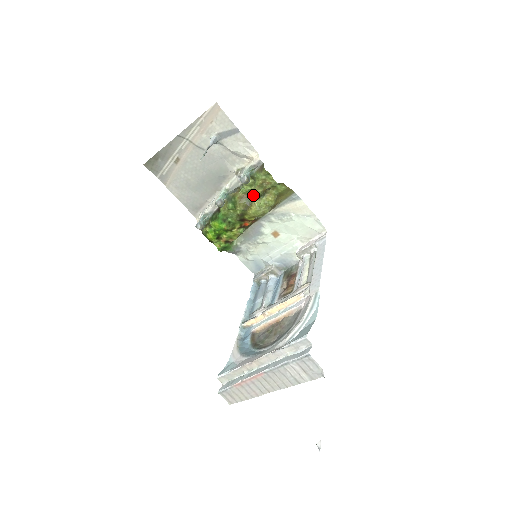
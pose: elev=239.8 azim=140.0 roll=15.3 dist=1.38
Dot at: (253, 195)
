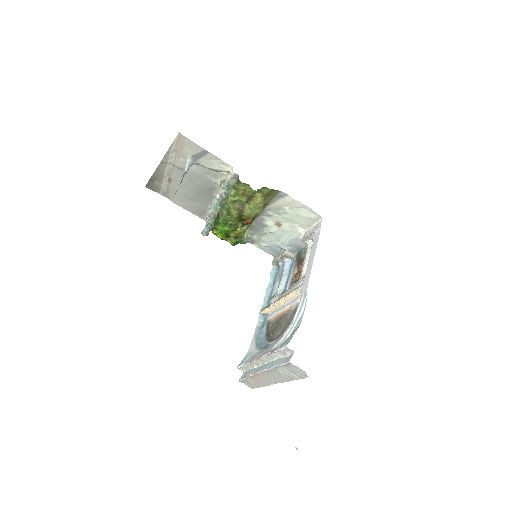
Dot at: occluded
